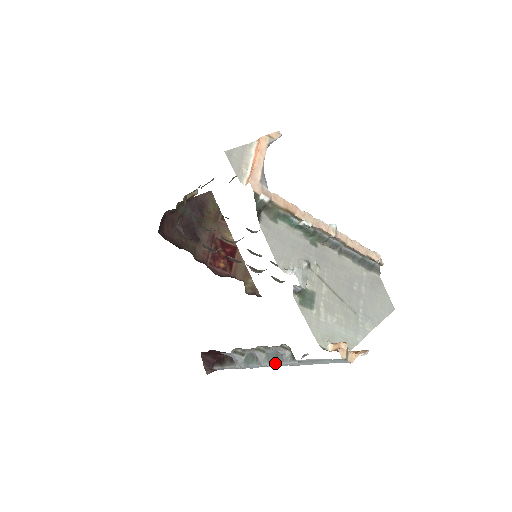
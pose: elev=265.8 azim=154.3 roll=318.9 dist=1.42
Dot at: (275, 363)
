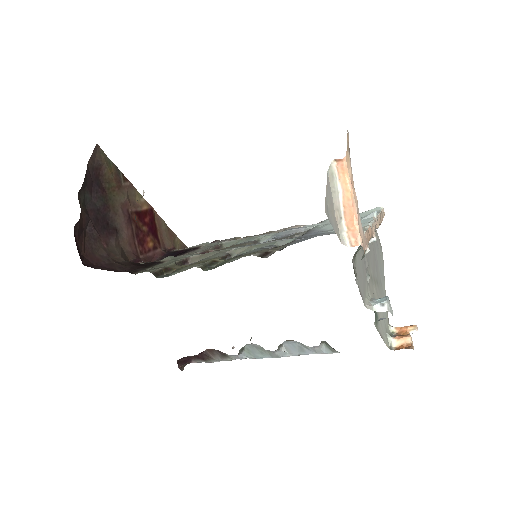
Dot at: occluded
